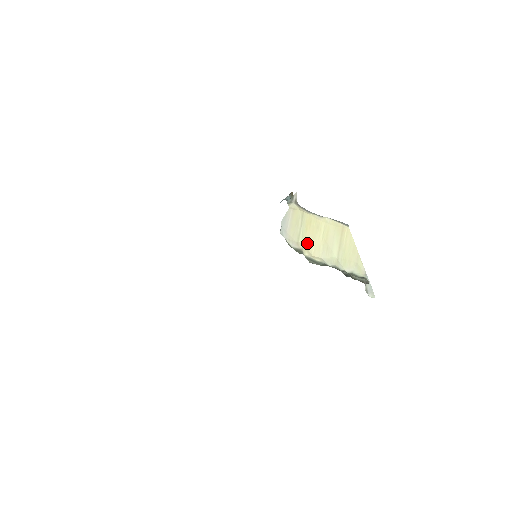
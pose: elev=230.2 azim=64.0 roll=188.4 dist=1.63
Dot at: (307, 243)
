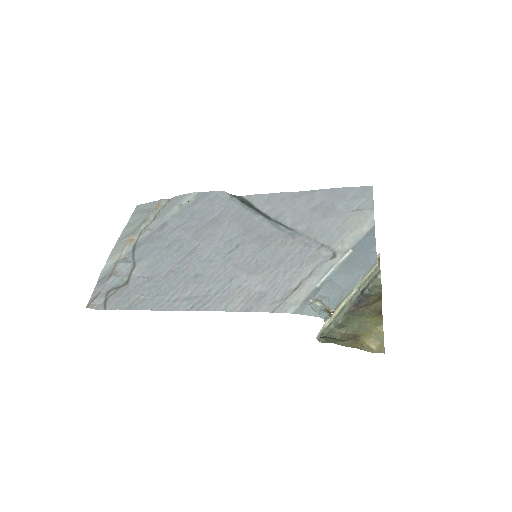
Dot at: occluded
